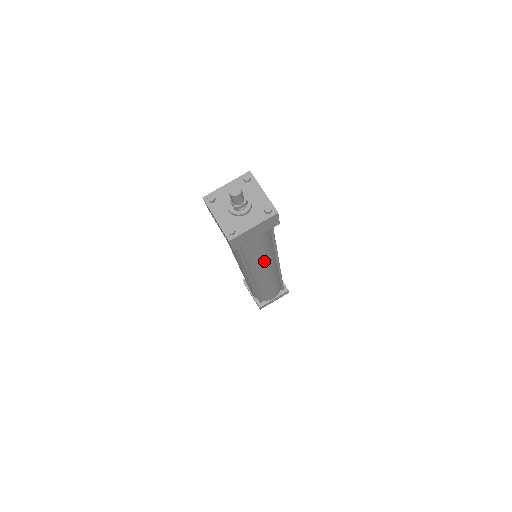
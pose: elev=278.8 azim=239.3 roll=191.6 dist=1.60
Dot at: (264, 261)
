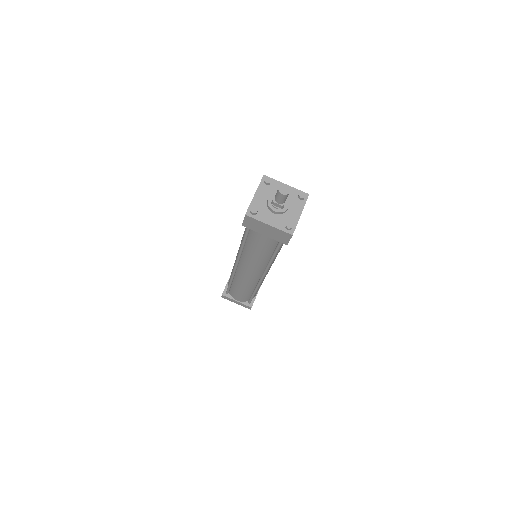
Dot at: (255, 261)
